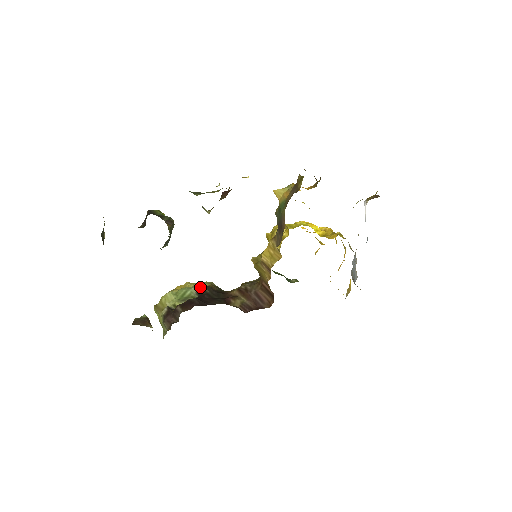
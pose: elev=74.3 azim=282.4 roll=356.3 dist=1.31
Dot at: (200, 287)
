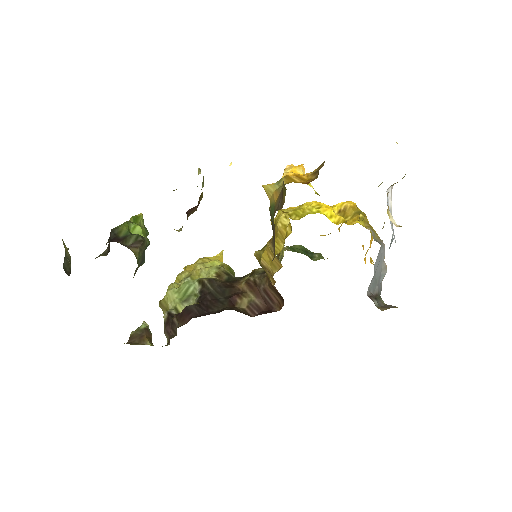
Dot at: (203, 282)
